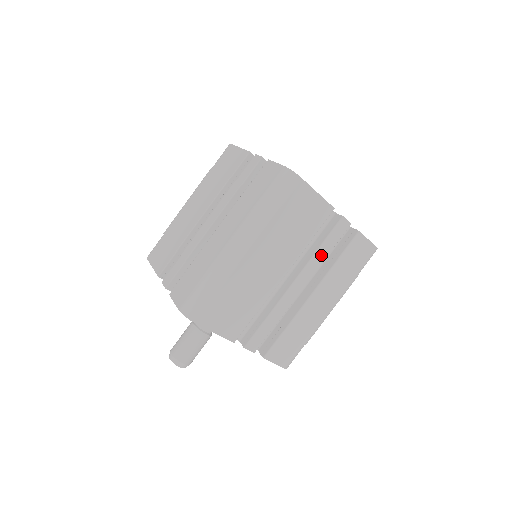
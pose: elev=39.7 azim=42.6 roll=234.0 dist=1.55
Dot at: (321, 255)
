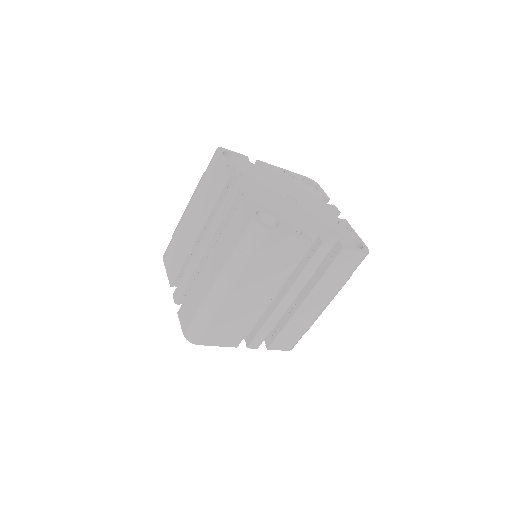
Dot at: (306, 276)
